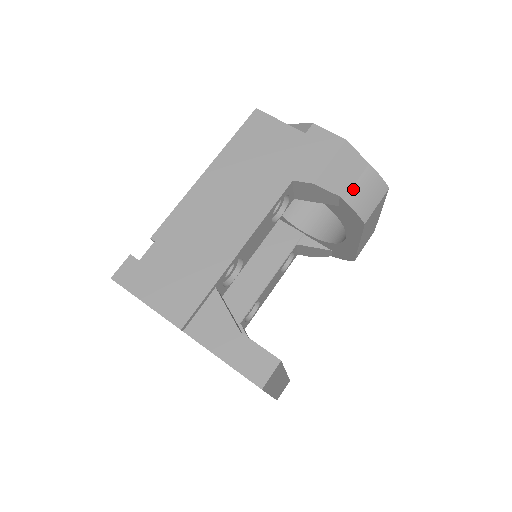
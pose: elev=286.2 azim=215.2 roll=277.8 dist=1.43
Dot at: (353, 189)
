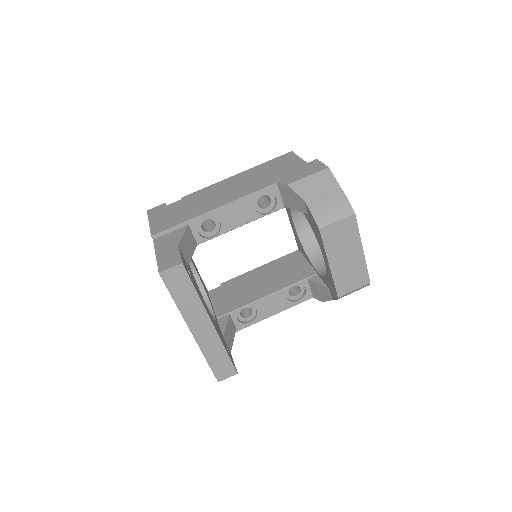
Dot at: (318, 200)
